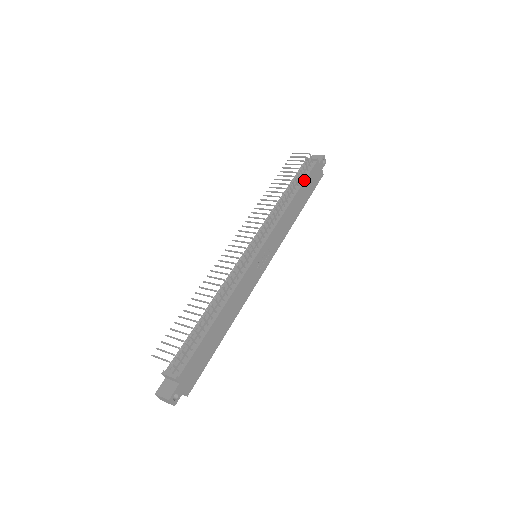
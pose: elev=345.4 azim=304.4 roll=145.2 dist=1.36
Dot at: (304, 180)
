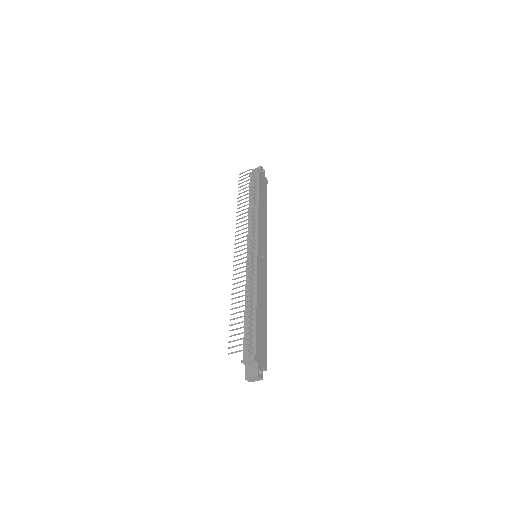
Dot at: (258, 189)
